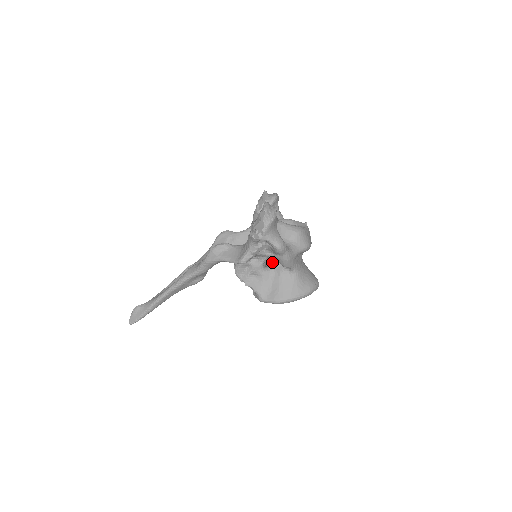
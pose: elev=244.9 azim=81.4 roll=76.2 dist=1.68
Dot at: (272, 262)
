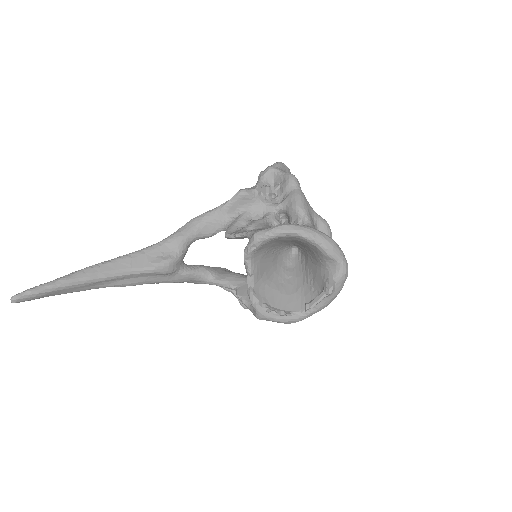
Dot at: occluded
